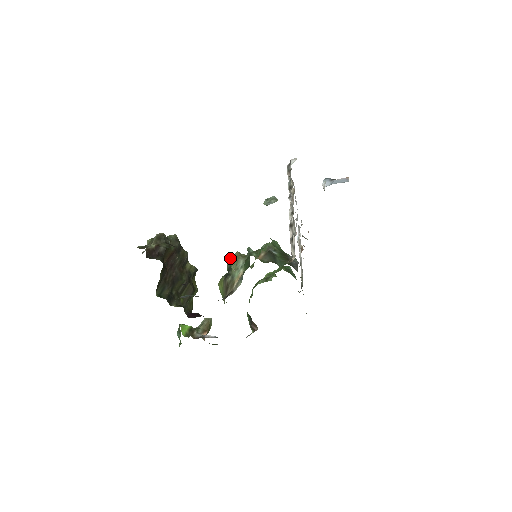
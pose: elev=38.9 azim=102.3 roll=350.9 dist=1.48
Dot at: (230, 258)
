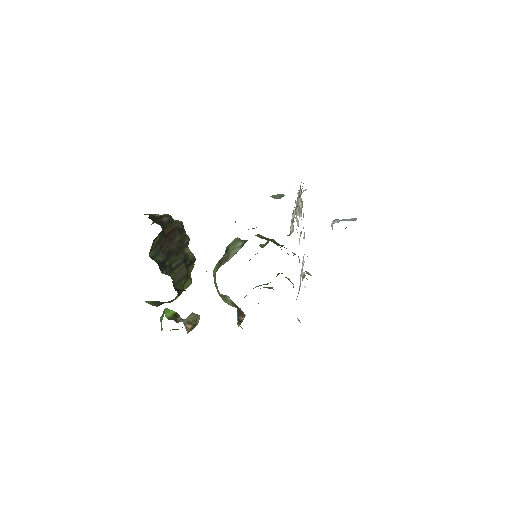
Dot at: occluded
